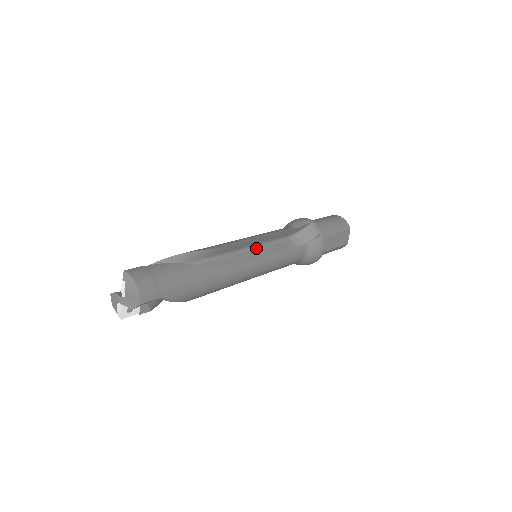
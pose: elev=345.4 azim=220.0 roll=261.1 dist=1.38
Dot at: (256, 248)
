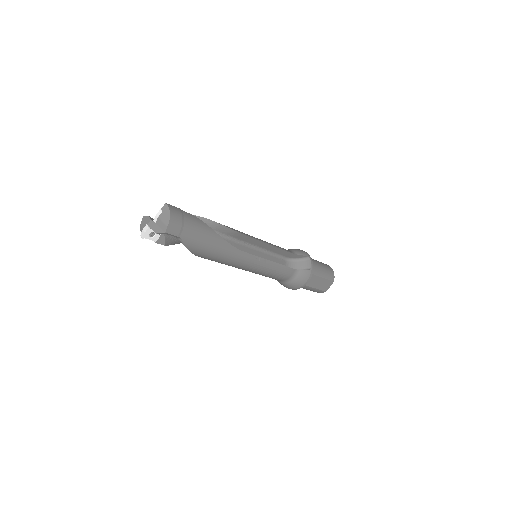
Dot at: (259, 250)
